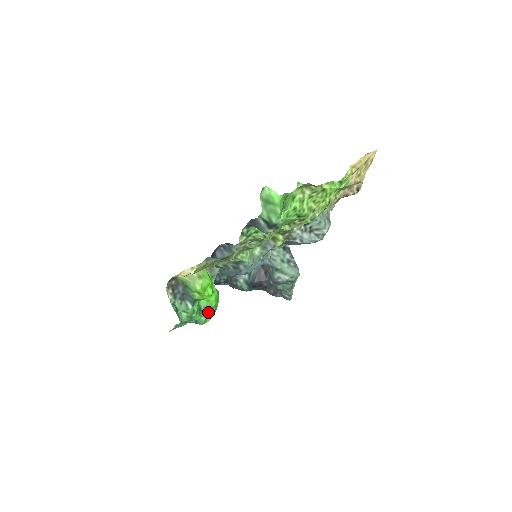
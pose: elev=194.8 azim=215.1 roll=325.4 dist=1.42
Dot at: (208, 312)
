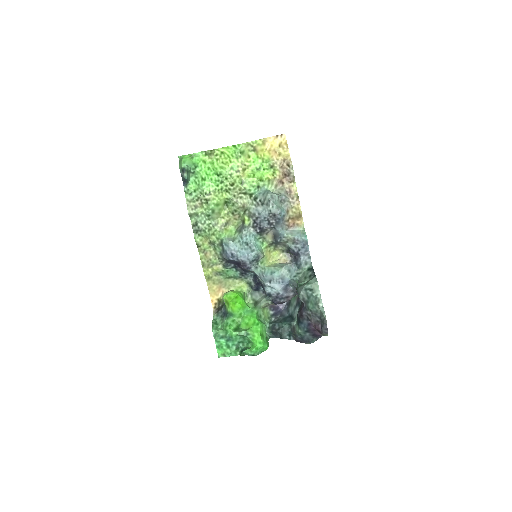
Dot at: (246, 335)
